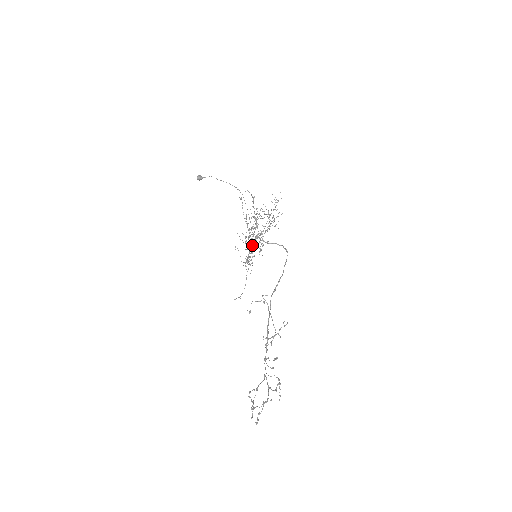
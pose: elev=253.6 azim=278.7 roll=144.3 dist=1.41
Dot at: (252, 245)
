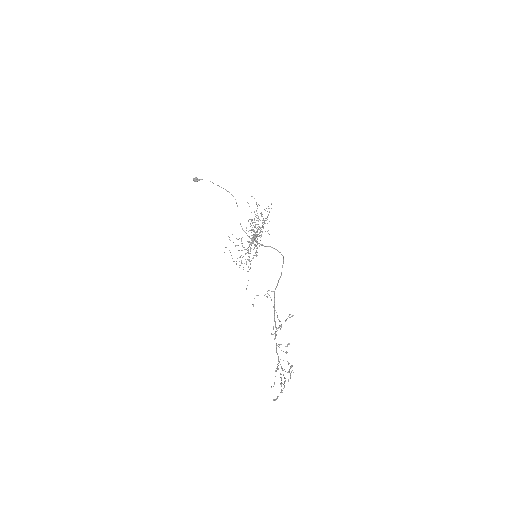
Dot at: (255, 246)
